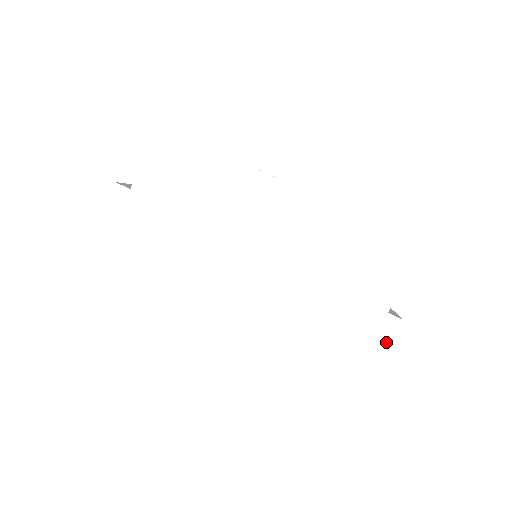
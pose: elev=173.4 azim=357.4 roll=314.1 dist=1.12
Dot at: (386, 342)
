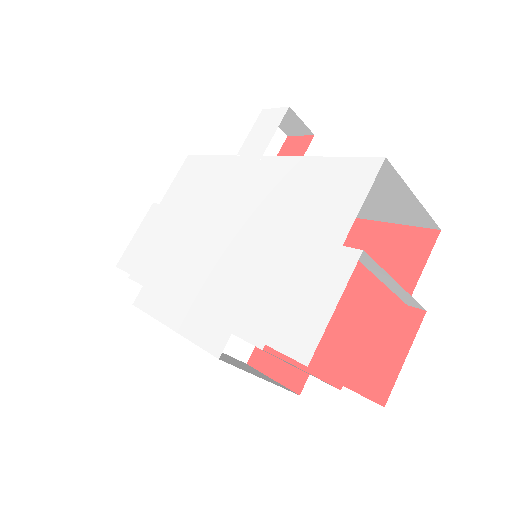
Dot at: (339, 285)
